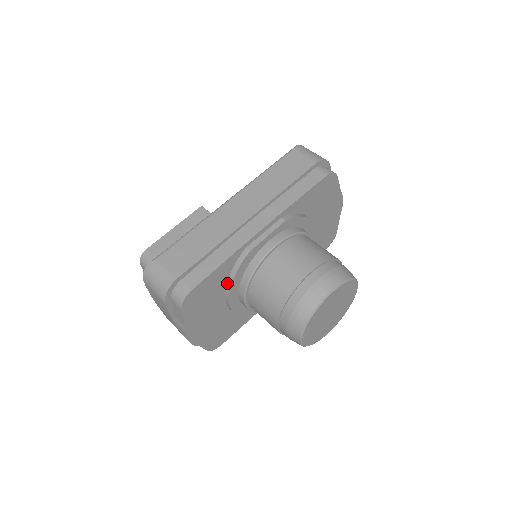
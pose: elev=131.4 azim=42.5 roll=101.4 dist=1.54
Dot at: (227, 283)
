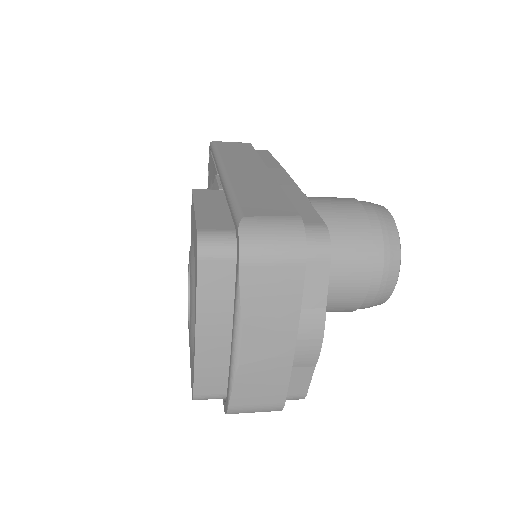
Dot at: occluded
